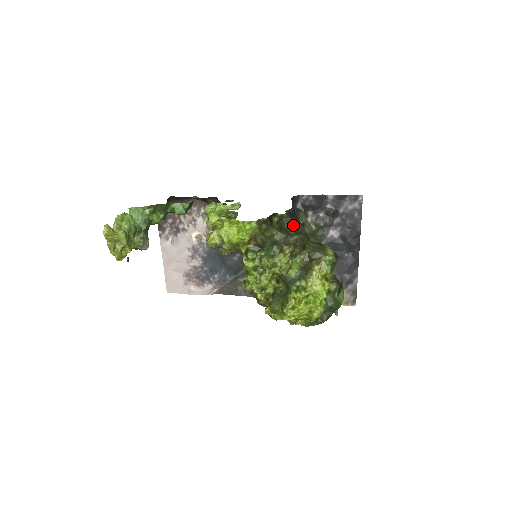
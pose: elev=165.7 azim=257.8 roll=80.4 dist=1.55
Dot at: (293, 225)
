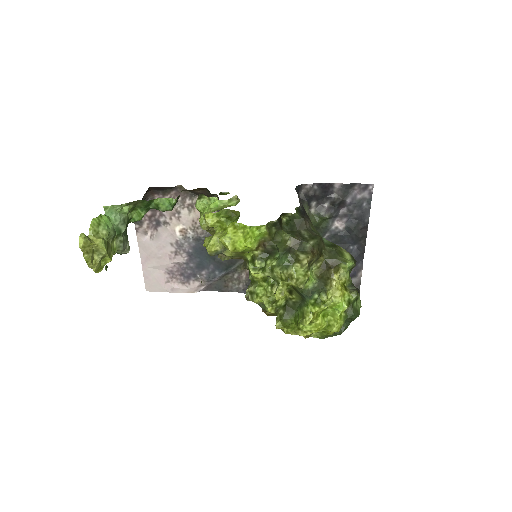
Dot at: (306, 226)
